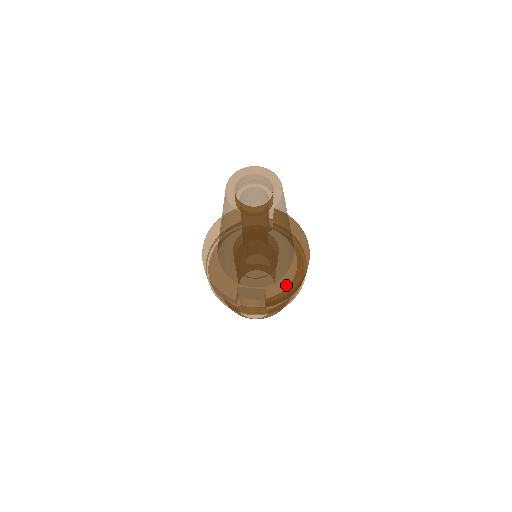
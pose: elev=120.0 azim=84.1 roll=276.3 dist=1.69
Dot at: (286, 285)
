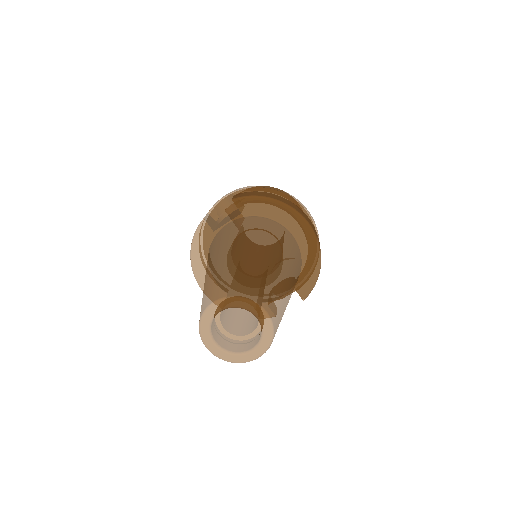
Dot at: (310, 272)
